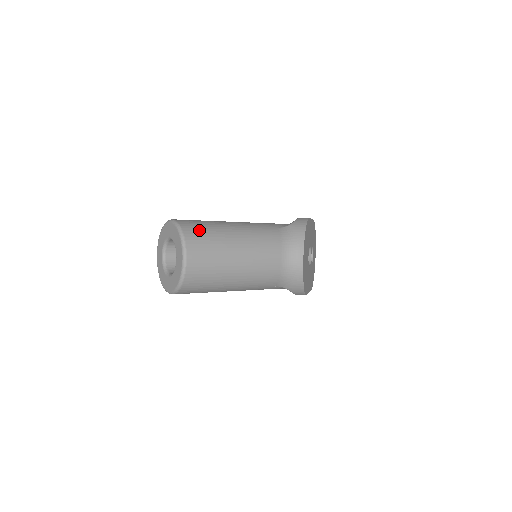
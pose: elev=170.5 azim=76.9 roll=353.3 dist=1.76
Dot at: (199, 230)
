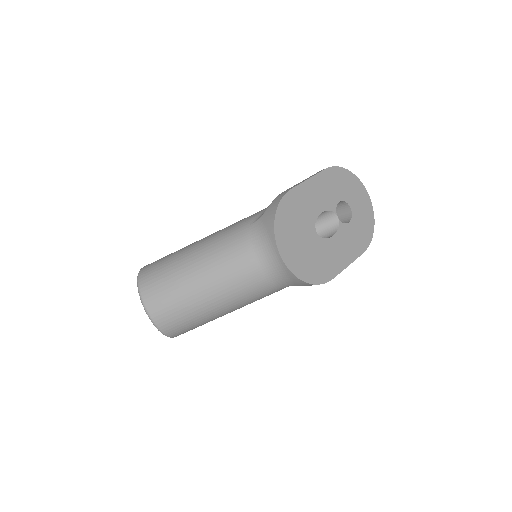
Dot at: (155, 277)
